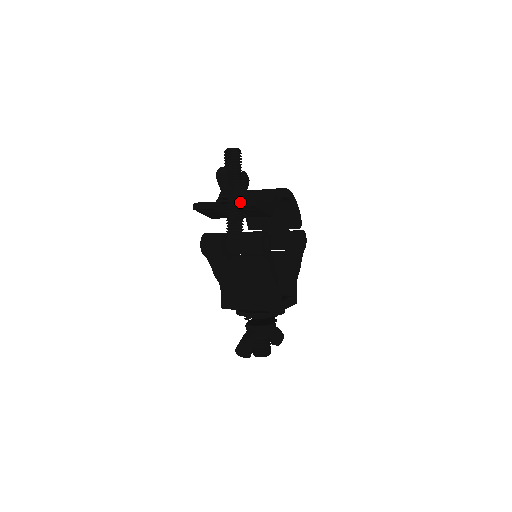
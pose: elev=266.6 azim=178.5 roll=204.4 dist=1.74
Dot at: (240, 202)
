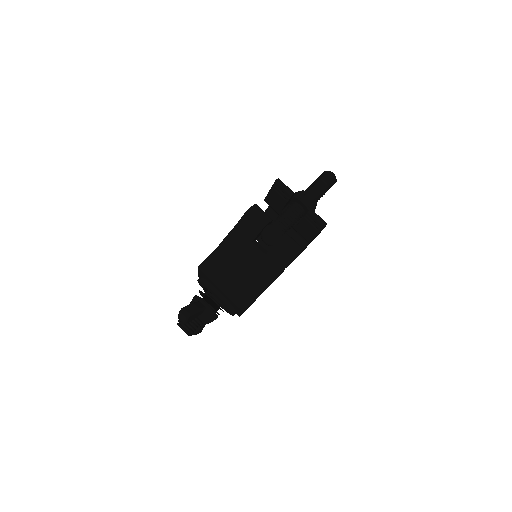
Dot at: (316, 214)
